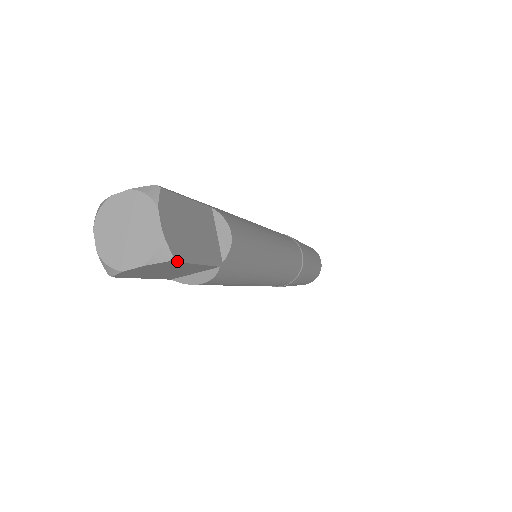
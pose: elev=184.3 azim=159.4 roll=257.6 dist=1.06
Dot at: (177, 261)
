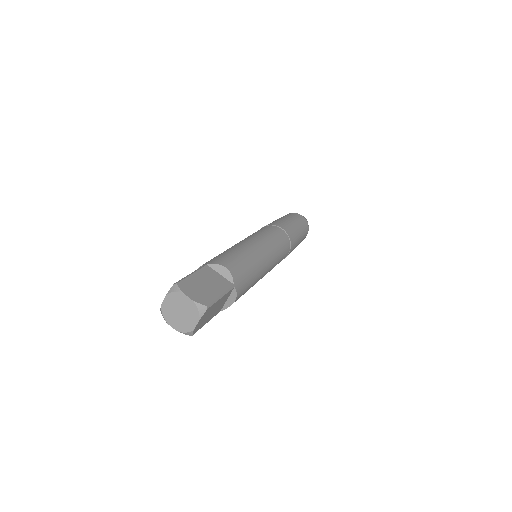
Dot at: occluded
